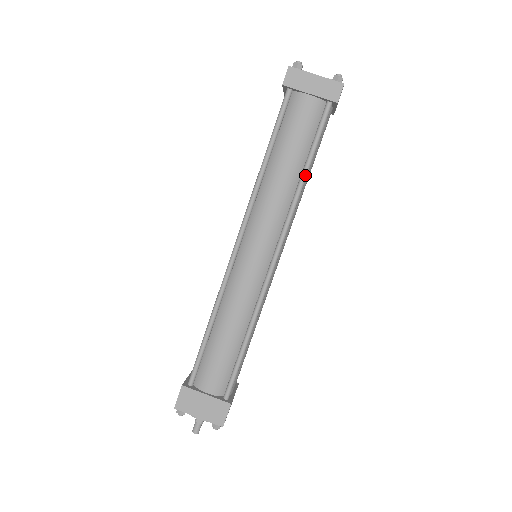
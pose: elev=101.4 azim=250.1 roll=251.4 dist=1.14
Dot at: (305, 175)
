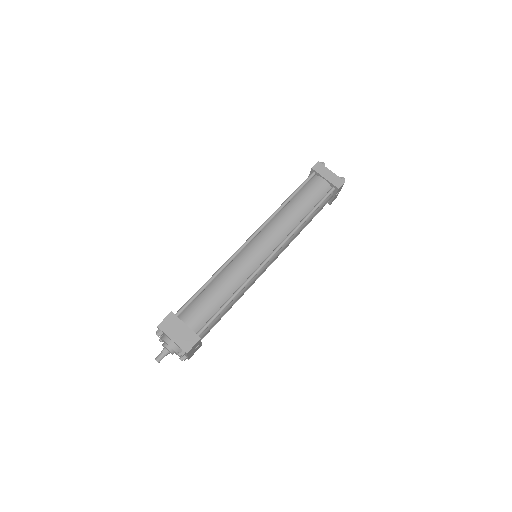
Dot at: (307, 217)
